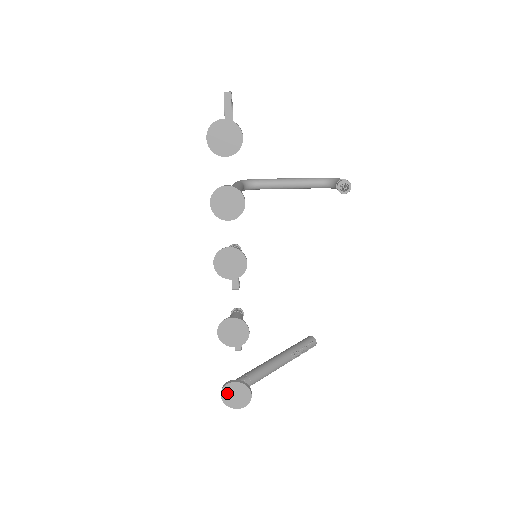
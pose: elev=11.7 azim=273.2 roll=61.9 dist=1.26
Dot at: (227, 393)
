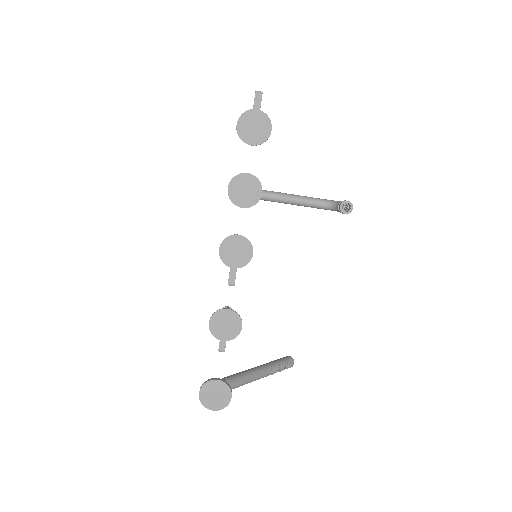
Dot at: (206, 391)
